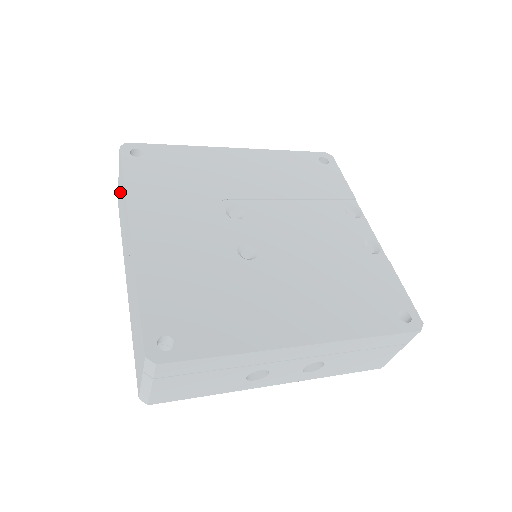
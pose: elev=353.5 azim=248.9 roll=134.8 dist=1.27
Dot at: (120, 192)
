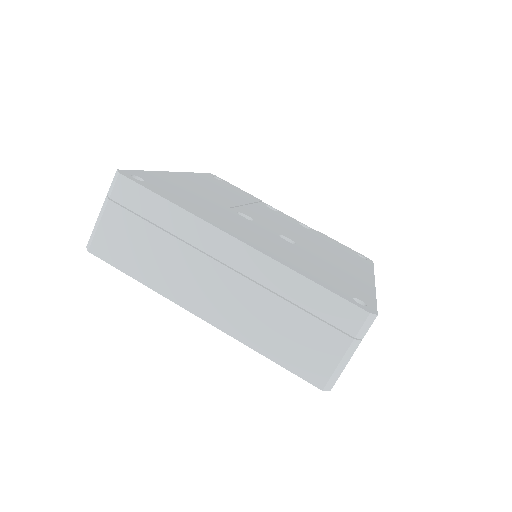
Dot at: (128, 228)
